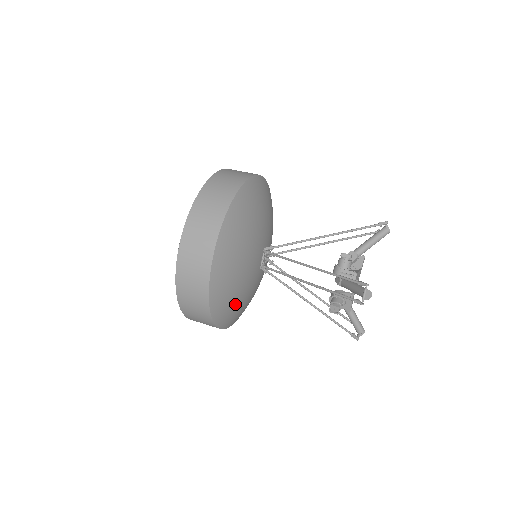
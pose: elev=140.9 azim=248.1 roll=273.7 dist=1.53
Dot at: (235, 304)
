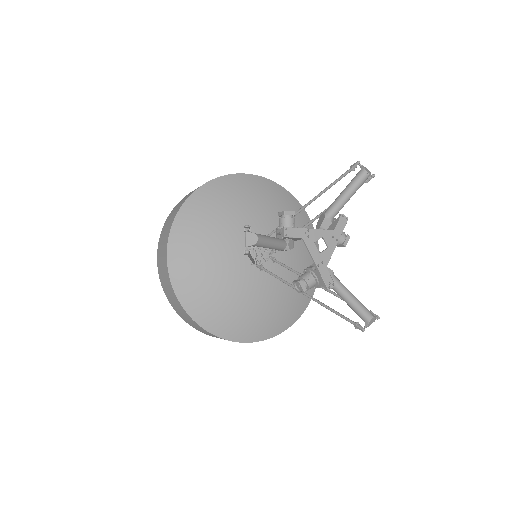
Dot at: (228, 308)
